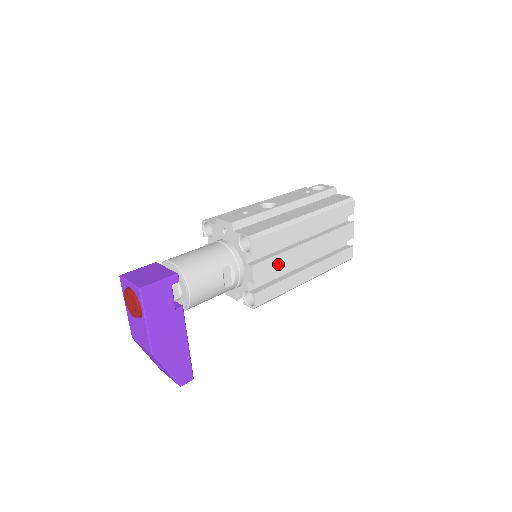
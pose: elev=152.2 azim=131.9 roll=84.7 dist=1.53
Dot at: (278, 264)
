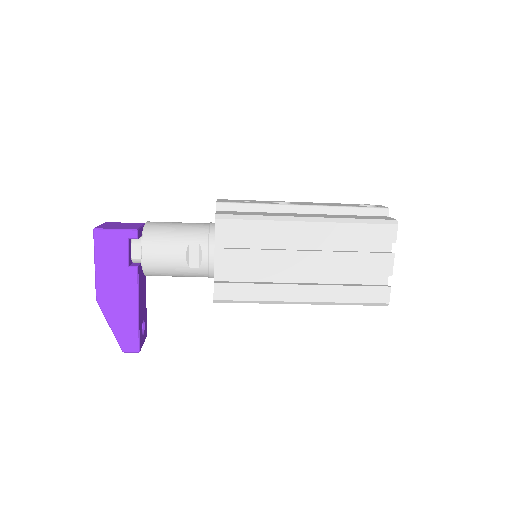
Dot at: (254, 261)
